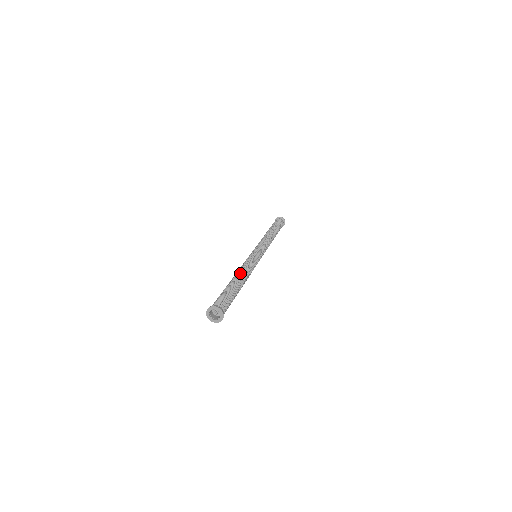
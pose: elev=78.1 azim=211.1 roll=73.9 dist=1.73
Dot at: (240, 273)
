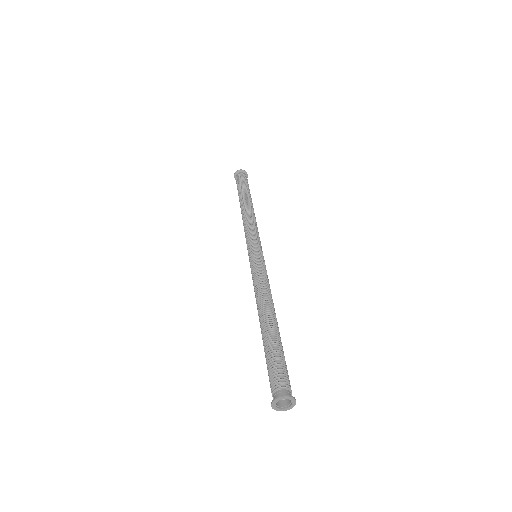
Dot at: (263, 307)
